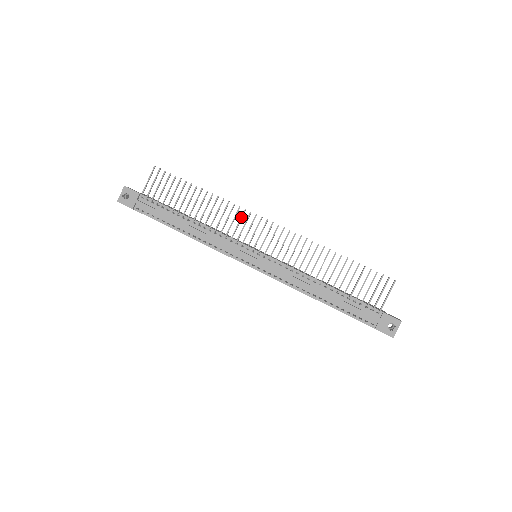
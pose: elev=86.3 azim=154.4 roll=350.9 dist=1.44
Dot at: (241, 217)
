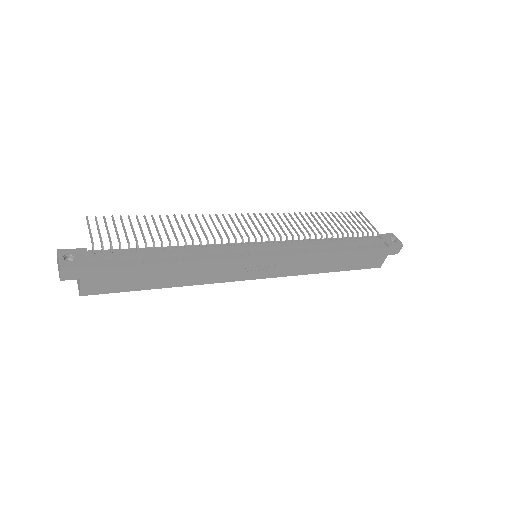
Dot at: (219, 220)
